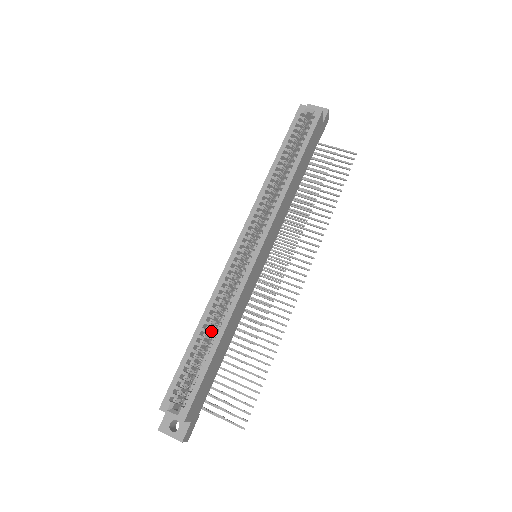
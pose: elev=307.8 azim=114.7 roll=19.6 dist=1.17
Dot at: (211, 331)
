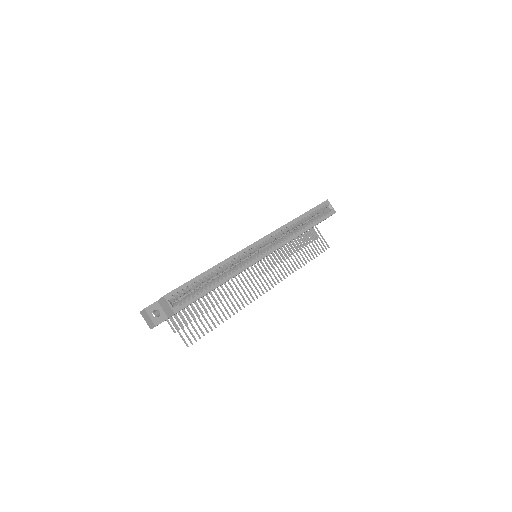
Dot at: (215, 276)
